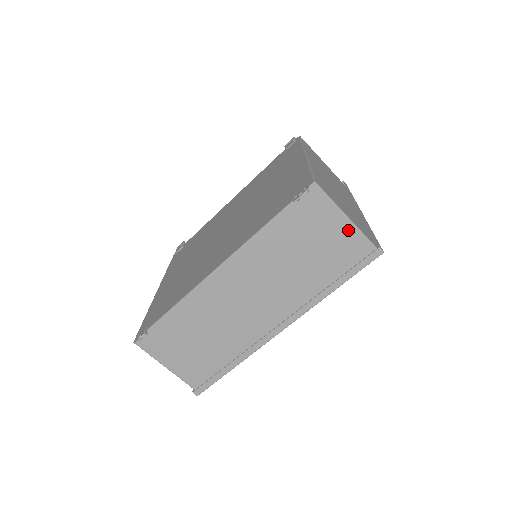
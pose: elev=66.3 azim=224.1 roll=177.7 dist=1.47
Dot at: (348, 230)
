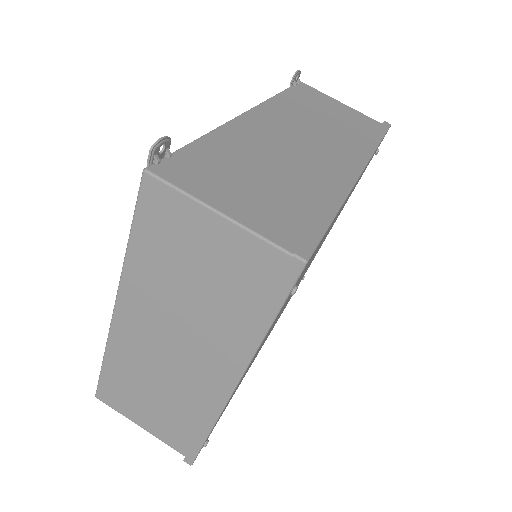
Dot at: (350, 110)
